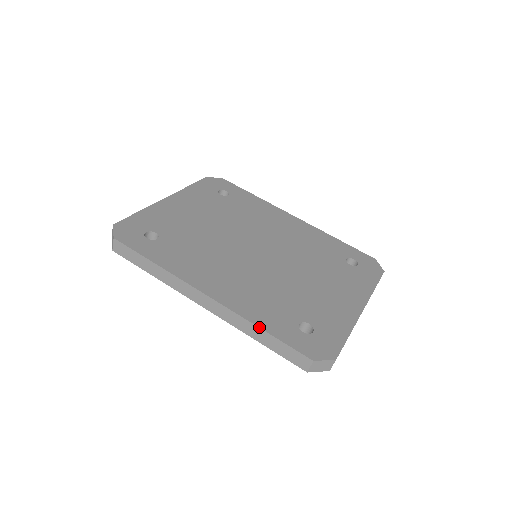
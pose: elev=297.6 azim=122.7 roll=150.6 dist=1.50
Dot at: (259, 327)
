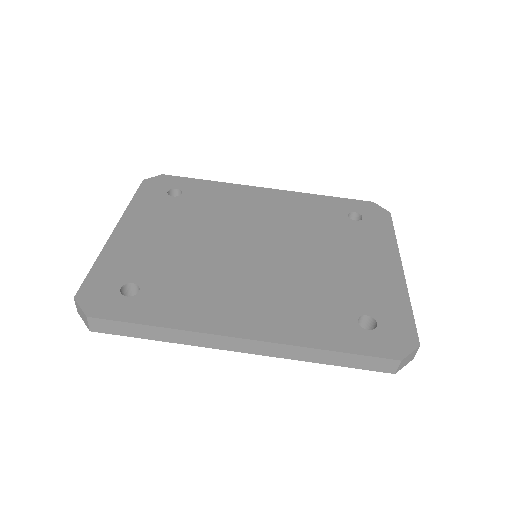
Dot at: (323, 349)
